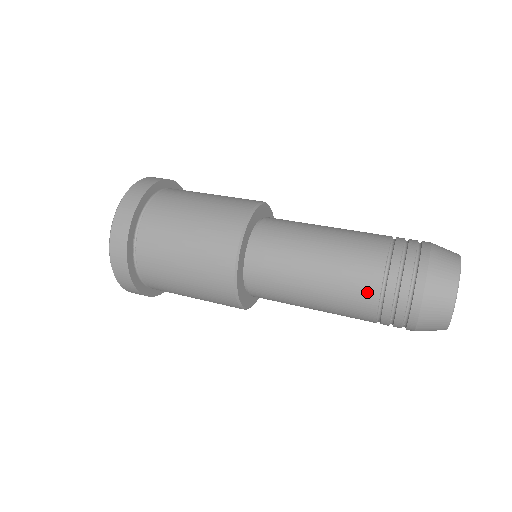
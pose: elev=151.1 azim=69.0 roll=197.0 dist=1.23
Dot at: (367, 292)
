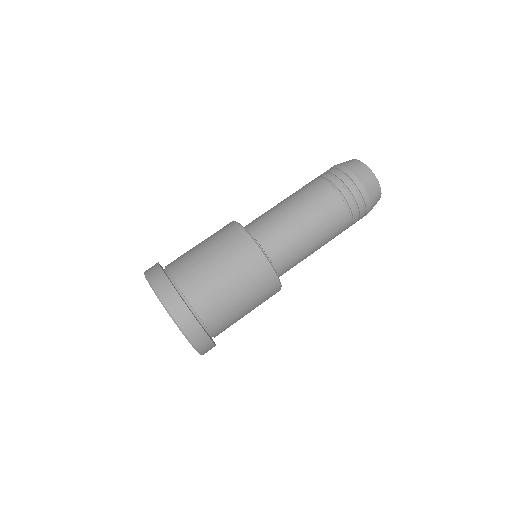
Dot at: (345, 224)
